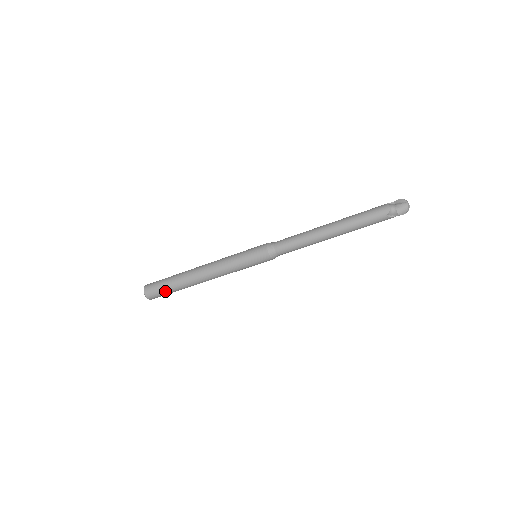
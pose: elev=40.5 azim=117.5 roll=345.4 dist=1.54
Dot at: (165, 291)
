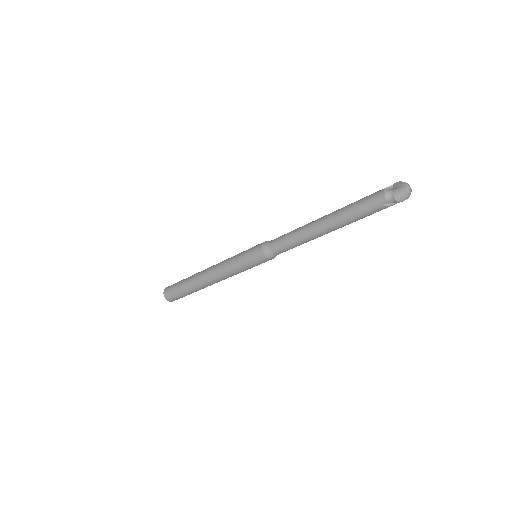
Dot at: (181, 294)
